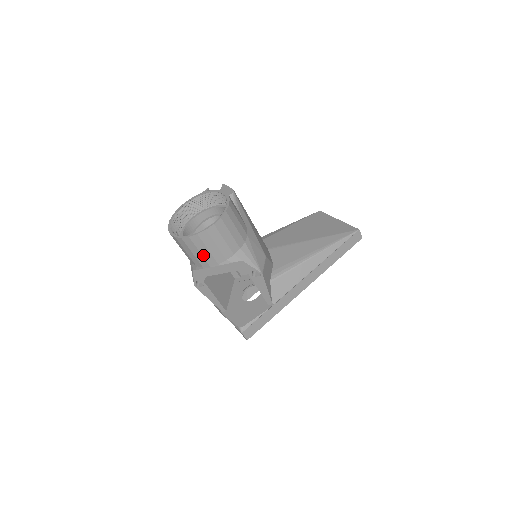
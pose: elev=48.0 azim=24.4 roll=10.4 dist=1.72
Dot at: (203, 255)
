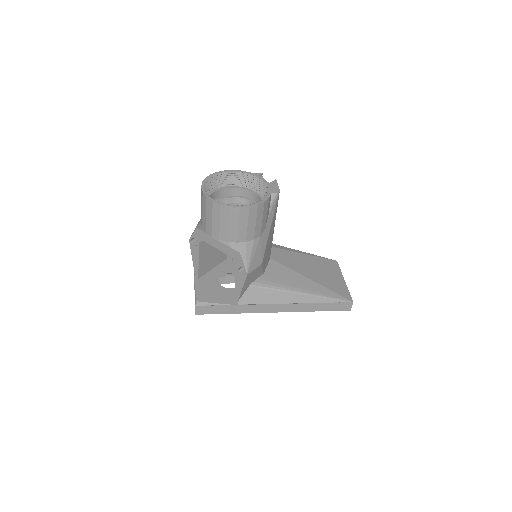
Dot at: (213, 223)
